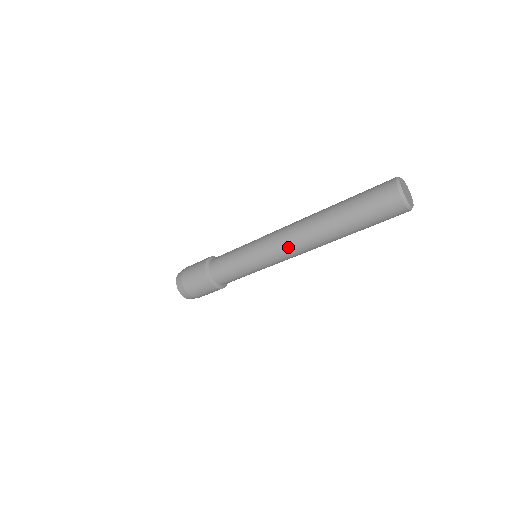
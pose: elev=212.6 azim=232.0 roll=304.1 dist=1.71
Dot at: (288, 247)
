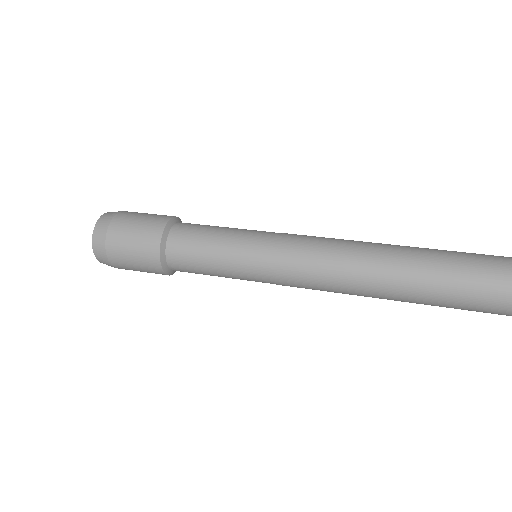
Dot at: (329, 285)
